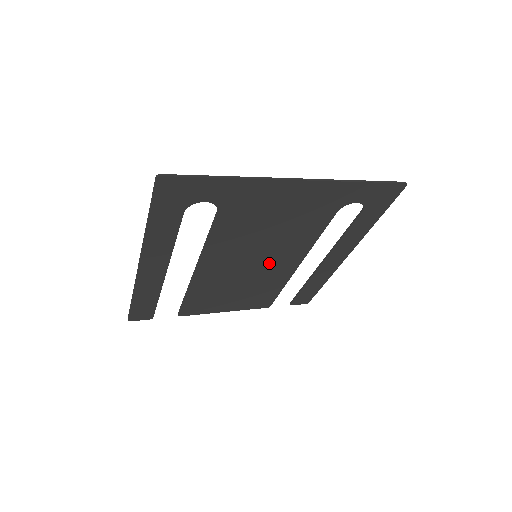
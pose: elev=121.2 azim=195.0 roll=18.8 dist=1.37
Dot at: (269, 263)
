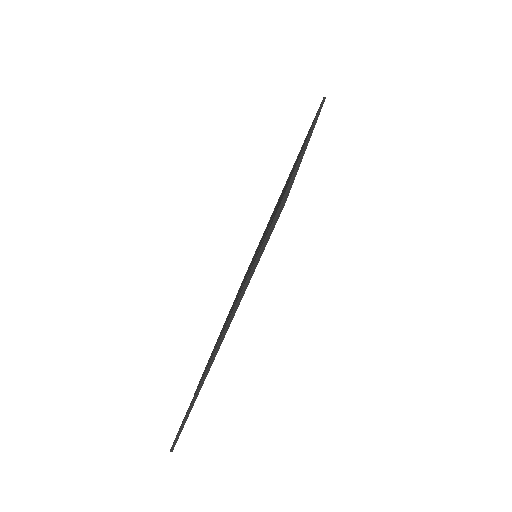
Dot at: occluded
